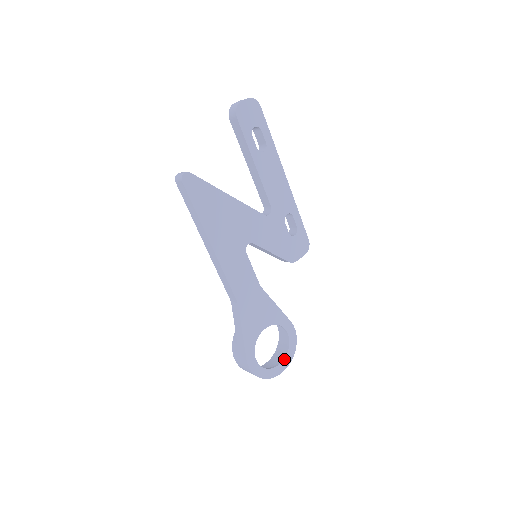
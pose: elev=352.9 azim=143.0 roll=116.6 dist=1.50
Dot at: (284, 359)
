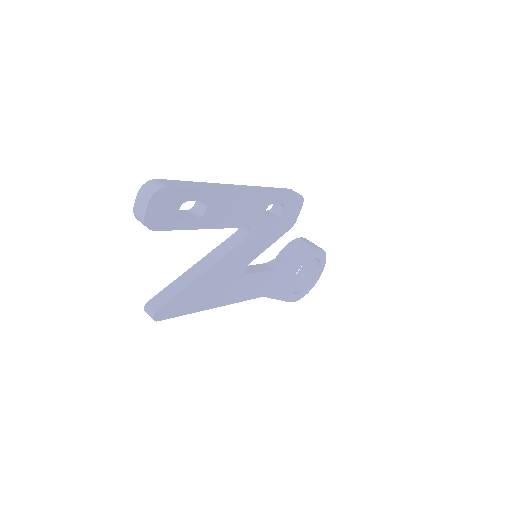
Dot at: (319, 268)
